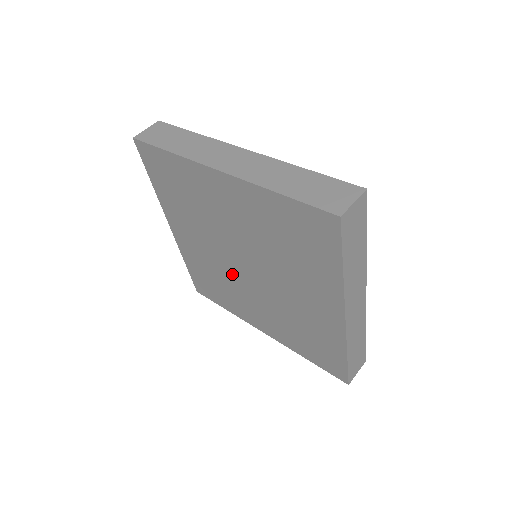
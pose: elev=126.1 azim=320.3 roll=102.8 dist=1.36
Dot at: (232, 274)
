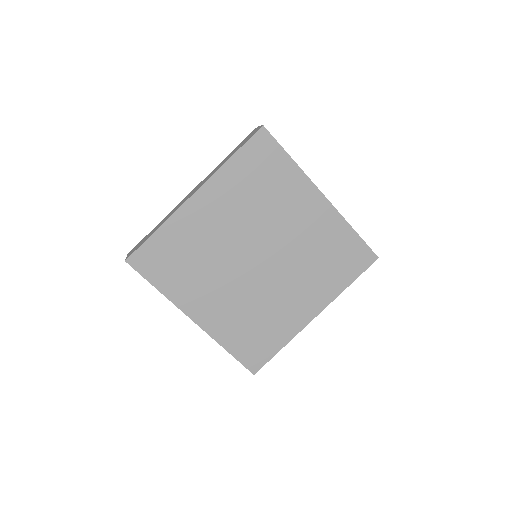
Dot at: (229, 260)
